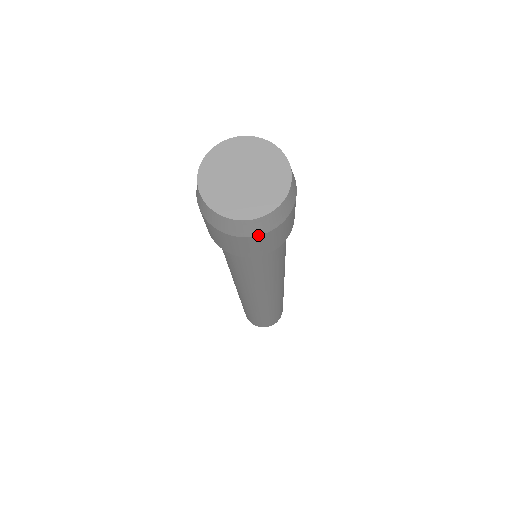
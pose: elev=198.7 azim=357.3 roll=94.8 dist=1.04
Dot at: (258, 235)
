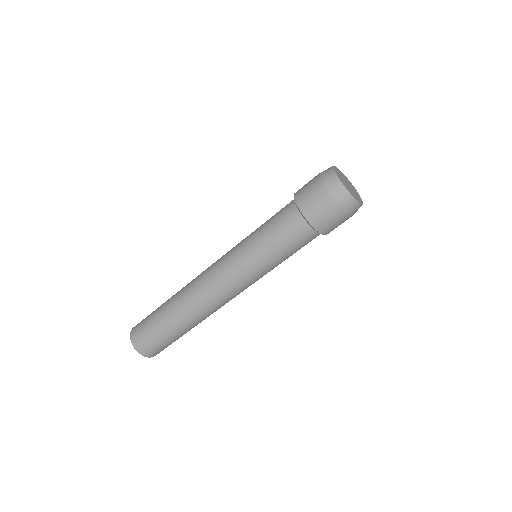
Dot at: (339, 205)
